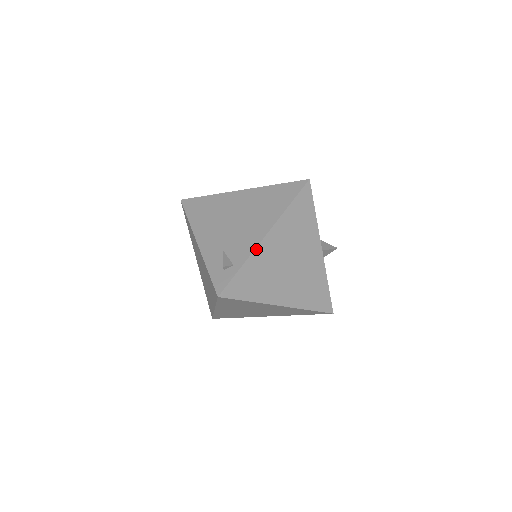
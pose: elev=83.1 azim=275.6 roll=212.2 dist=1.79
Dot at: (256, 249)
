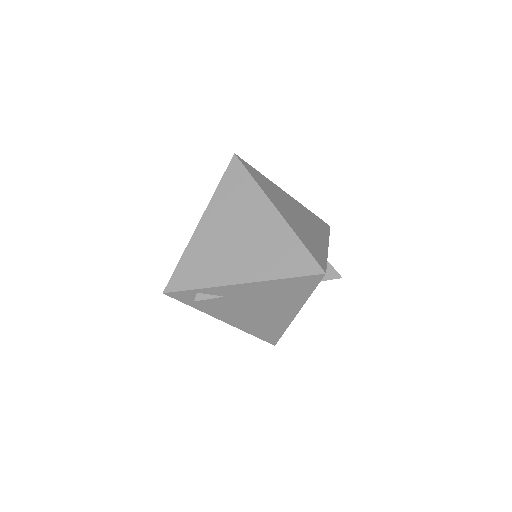
Dot at: (276, 185)
